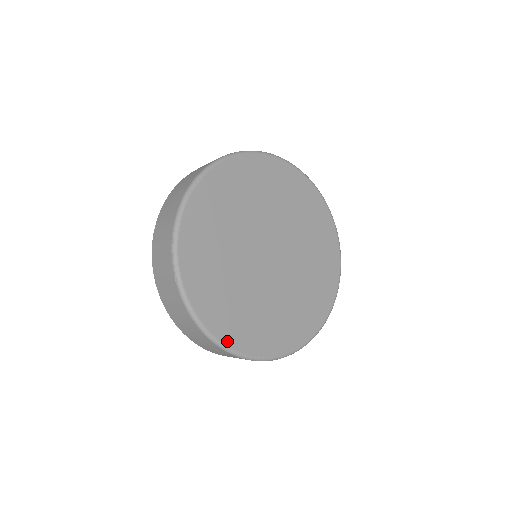
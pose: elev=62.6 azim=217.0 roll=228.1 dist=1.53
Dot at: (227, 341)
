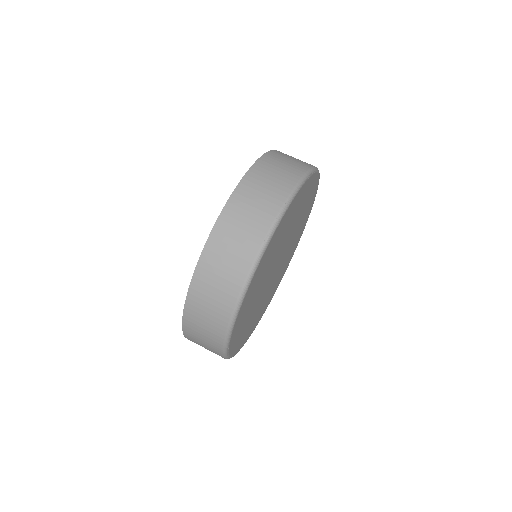
Dot at: (237, 319)
